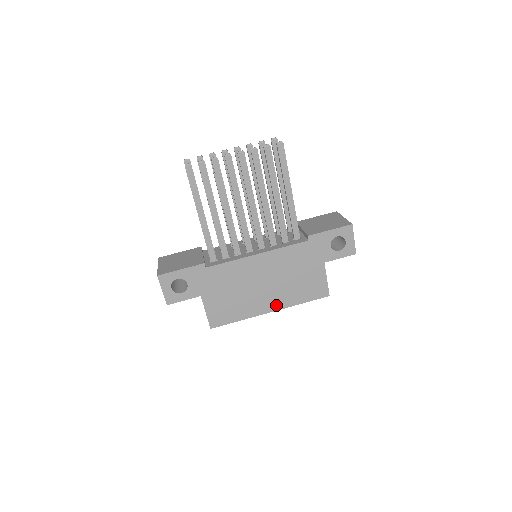
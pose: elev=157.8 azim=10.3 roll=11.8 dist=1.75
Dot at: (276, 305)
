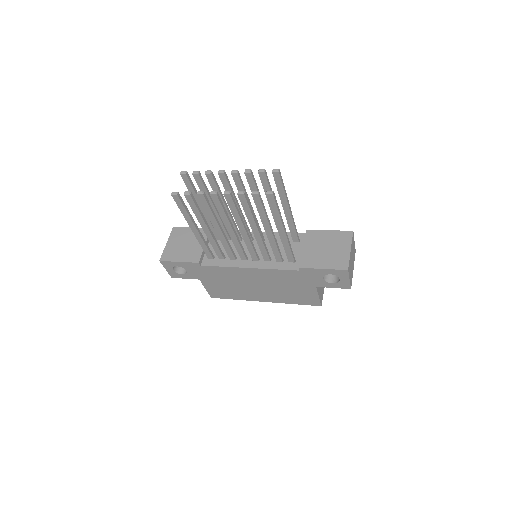
Dot at: (269, 299)
